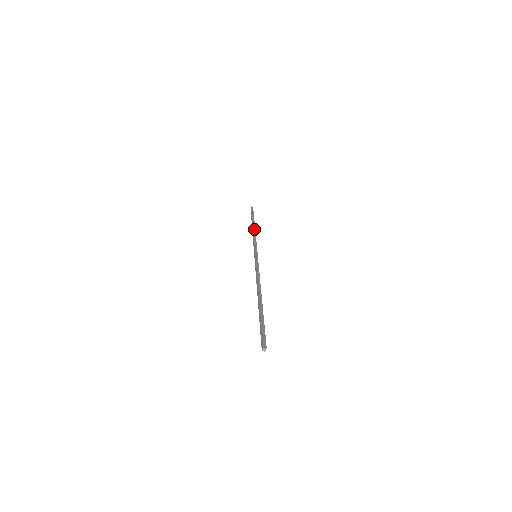
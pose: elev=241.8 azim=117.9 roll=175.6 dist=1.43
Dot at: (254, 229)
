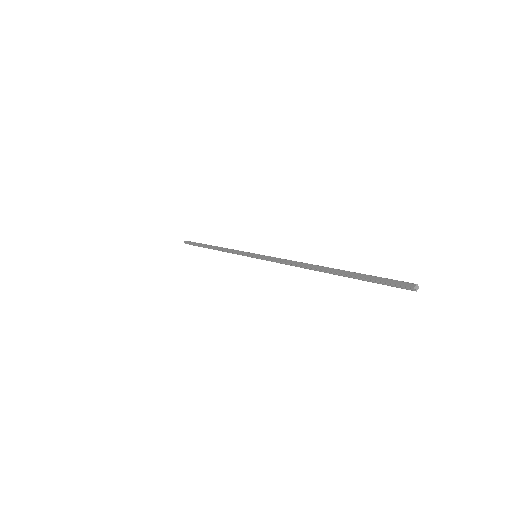
Dot at: (218, 247)
